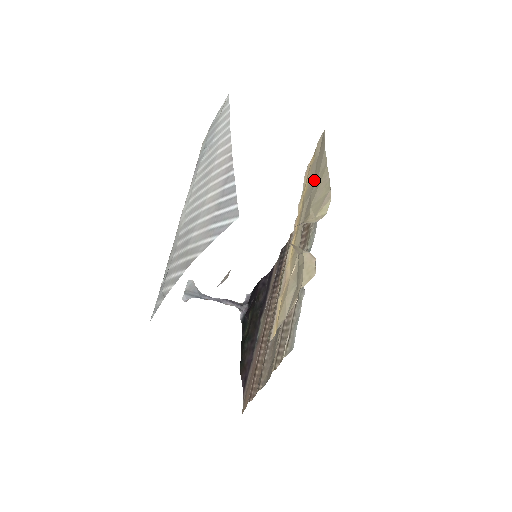
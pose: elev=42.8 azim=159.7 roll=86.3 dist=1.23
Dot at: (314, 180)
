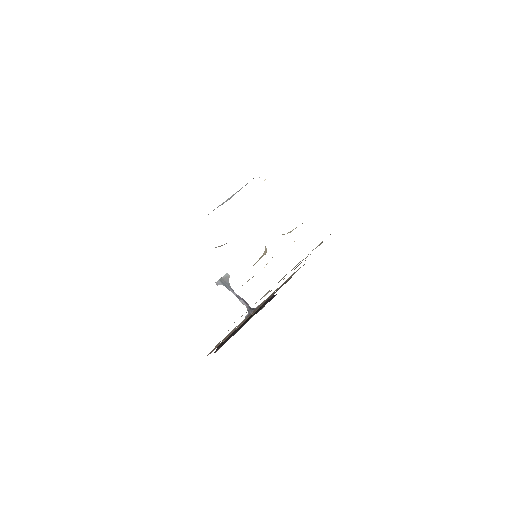
Dot at: occluded
